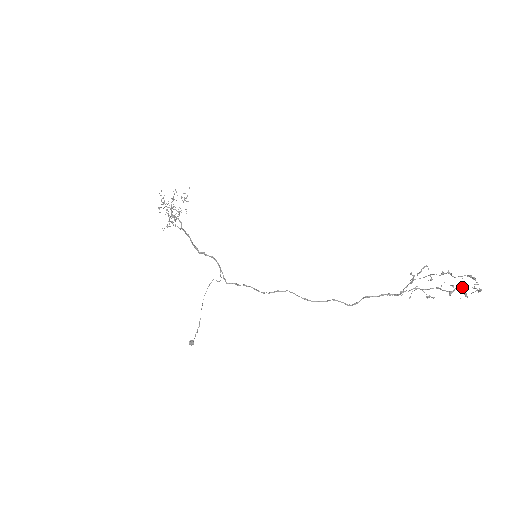
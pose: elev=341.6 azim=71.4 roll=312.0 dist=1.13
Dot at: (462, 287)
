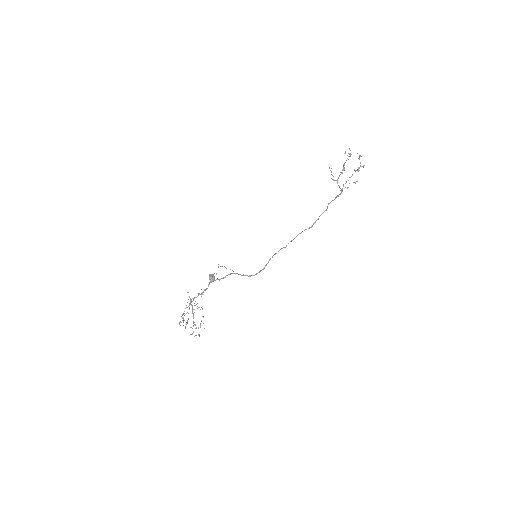
Dot at: (359, 168)
